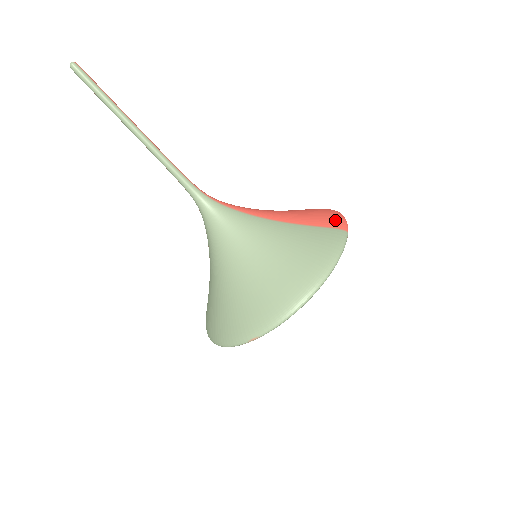
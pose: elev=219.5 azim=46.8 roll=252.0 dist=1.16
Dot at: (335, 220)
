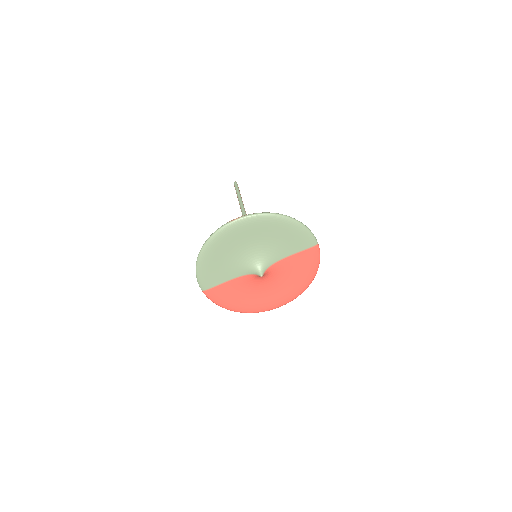
Dot at: occluded
